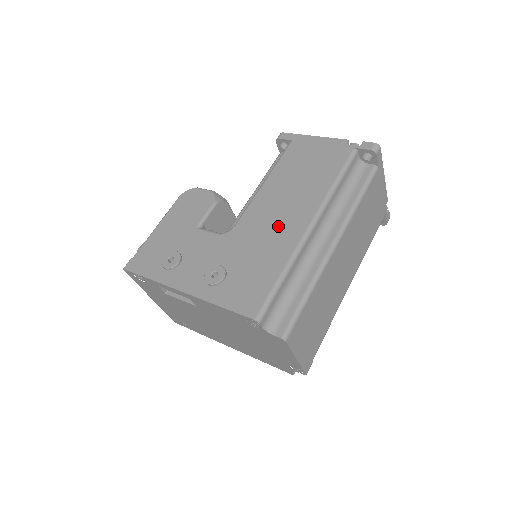
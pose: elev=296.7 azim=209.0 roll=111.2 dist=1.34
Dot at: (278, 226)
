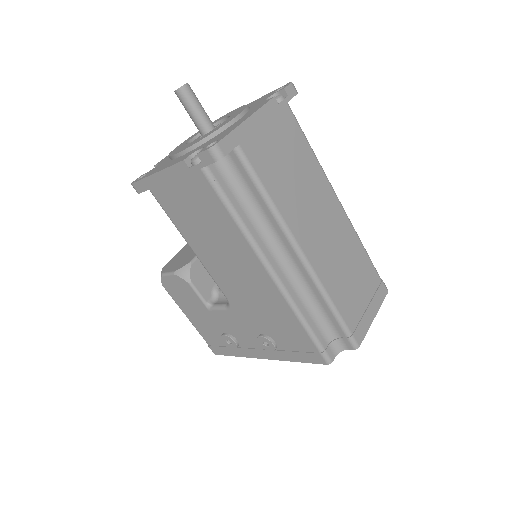
Dot at: (252, 287)
